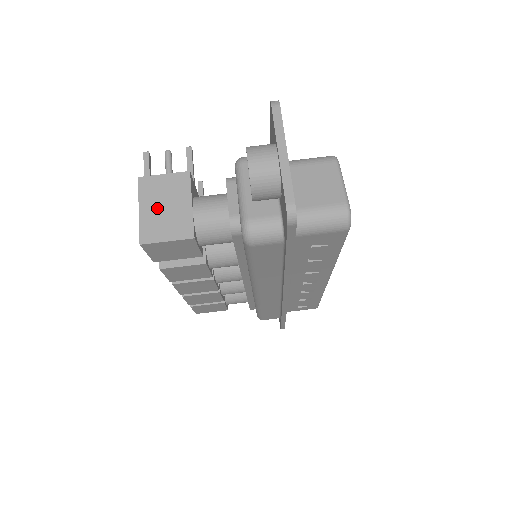
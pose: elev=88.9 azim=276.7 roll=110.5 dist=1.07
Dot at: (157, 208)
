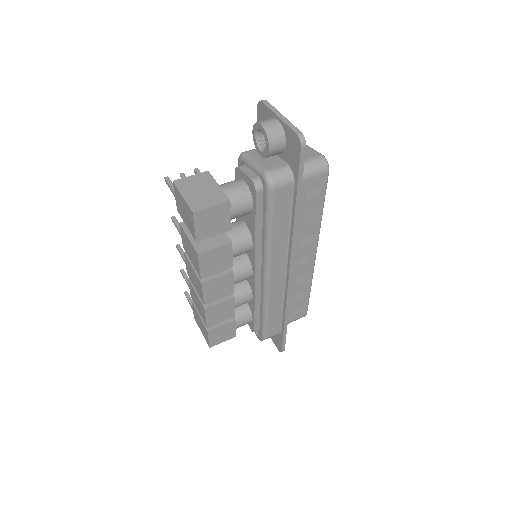
Dot at: (195, 192)
